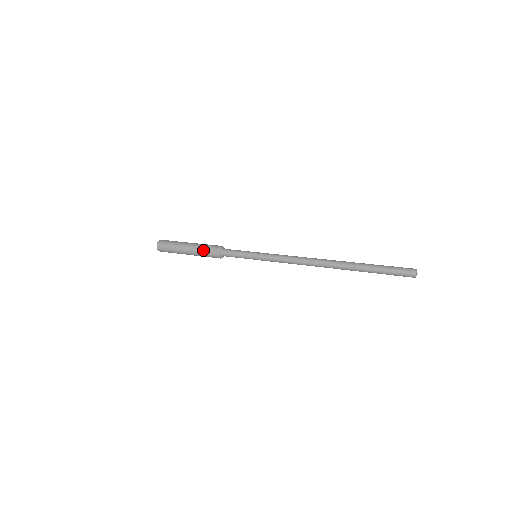
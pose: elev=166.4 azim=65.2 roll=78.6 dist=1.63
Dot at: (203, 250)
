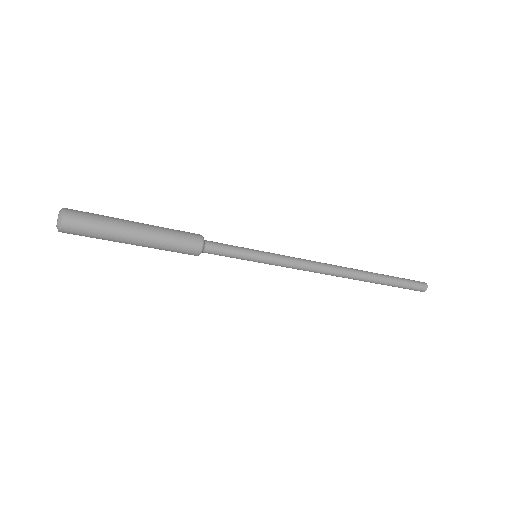
Dot at: (173, 230)
